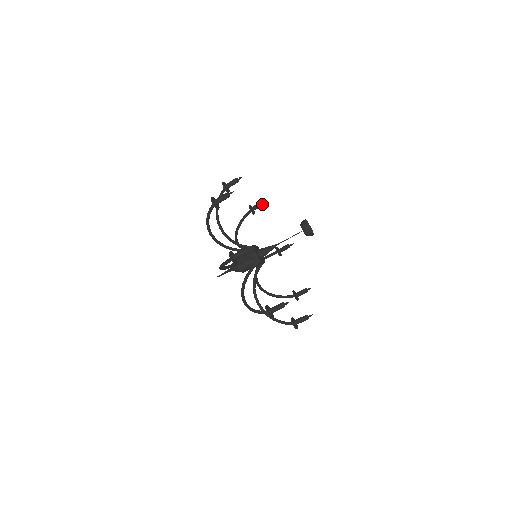
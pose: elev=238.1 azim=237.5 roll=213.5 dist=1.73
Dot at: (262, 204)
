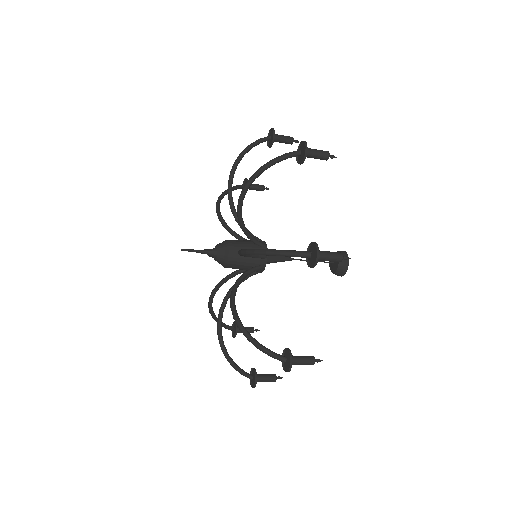
Dot at: (263, 189)
